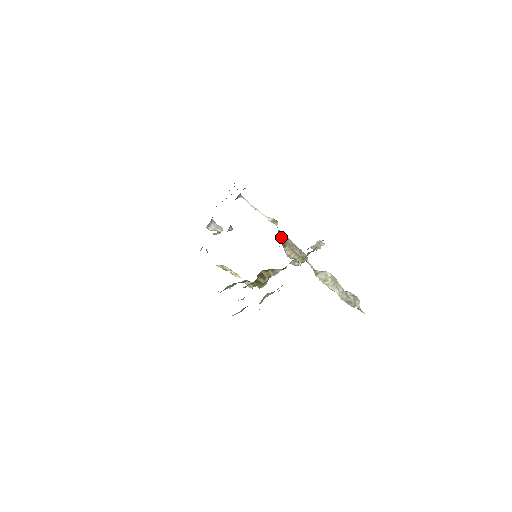
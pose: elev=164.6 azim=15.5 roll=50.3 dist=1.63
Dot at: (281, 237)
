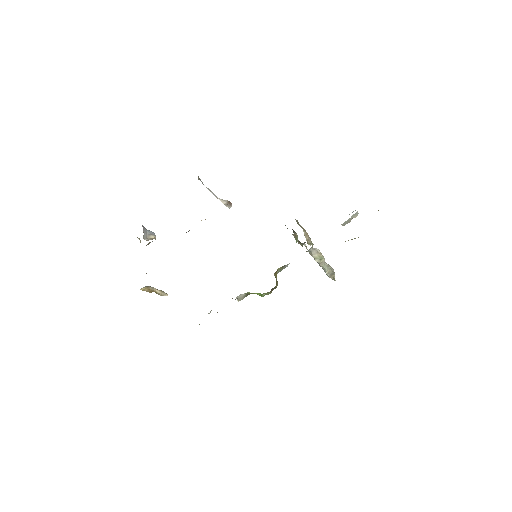
Dot at: occluded
